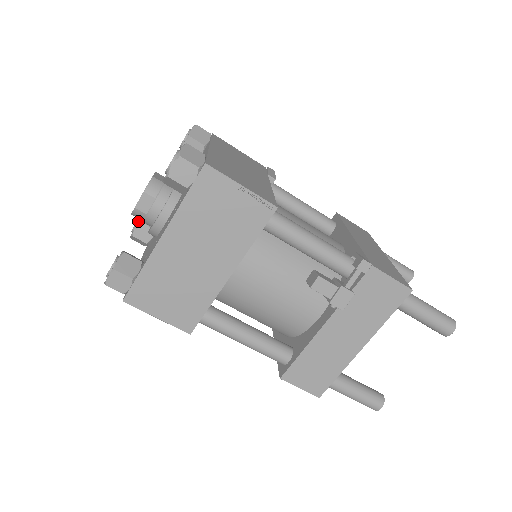
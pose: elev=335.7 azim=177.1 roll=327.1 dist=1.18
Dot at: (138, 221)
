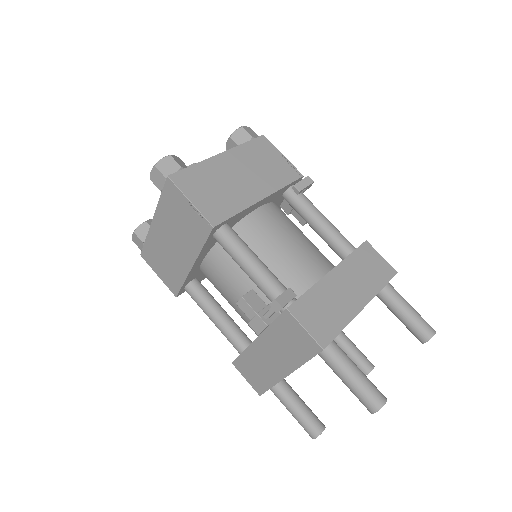
Dot at: occluded
